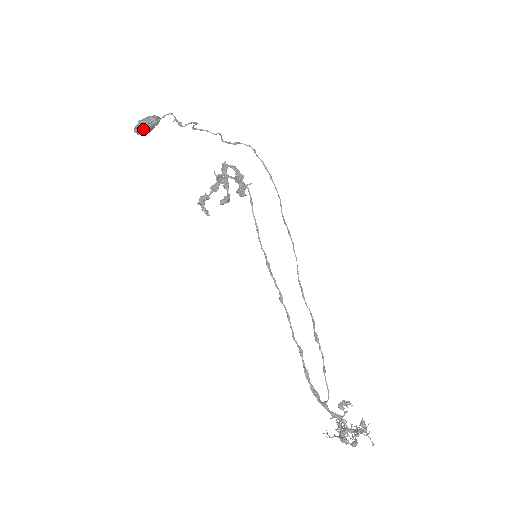
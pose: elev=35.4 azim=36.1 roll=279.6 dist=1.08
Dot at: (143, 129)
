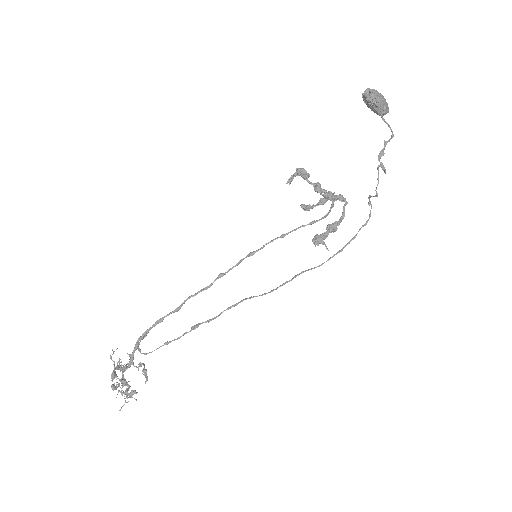
Dot at: (370, 103)
